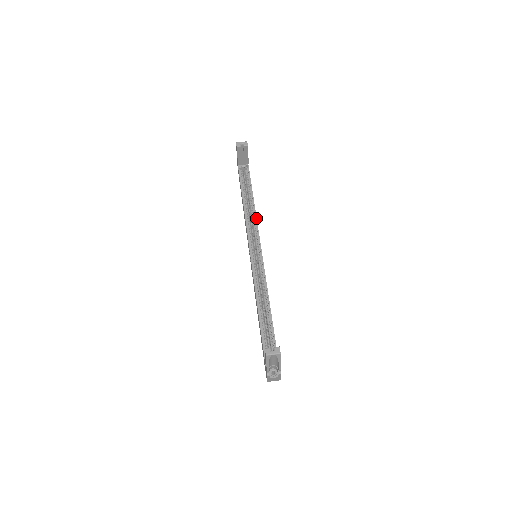
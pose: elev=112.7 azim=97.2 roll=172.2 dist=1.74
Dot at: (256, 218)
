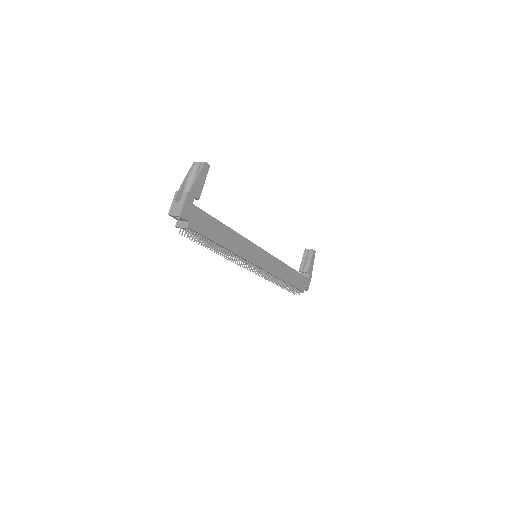
Dot at: (281, 261)
